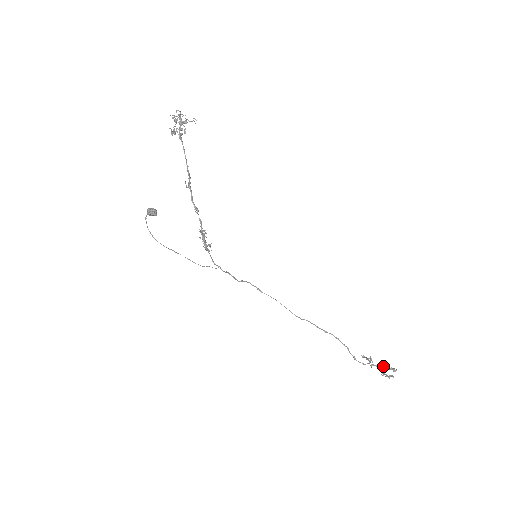
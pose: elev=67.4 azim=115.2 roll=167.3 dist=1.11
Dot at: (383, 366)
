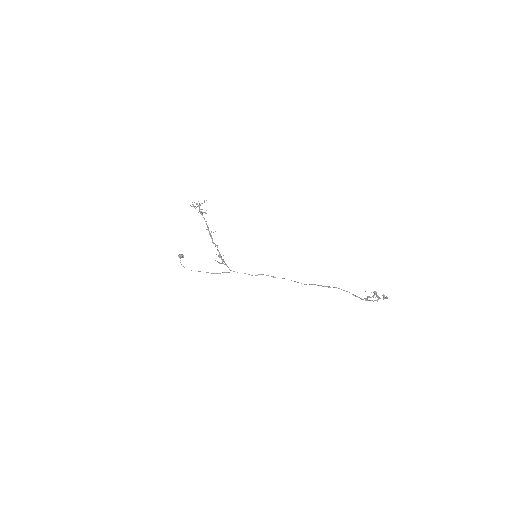
Dot at: (376, 295)
